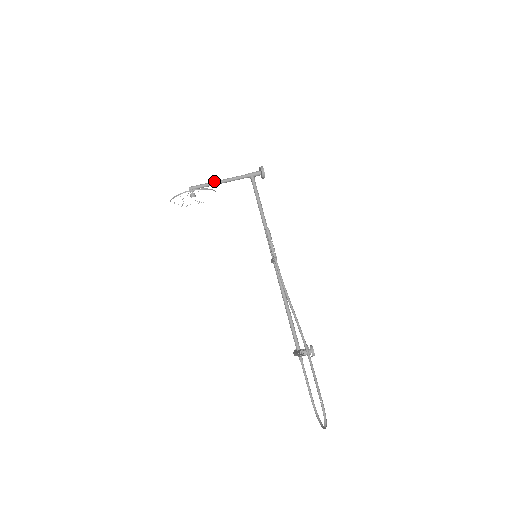
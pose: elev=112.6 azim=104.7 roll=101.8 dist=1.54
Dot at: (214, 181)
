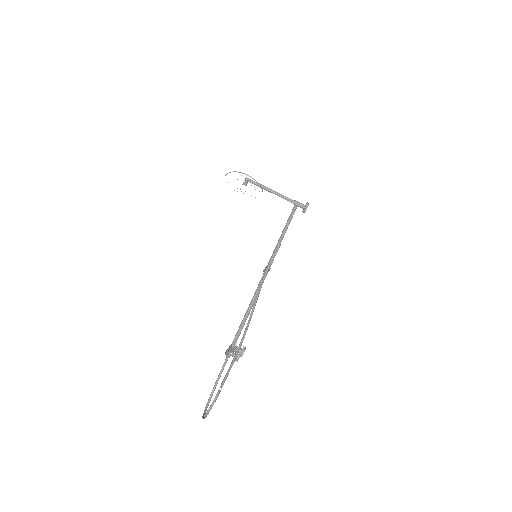
Dot at: (267, 187)
